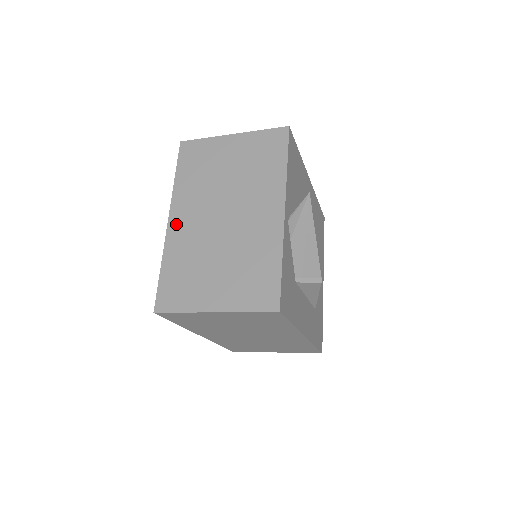
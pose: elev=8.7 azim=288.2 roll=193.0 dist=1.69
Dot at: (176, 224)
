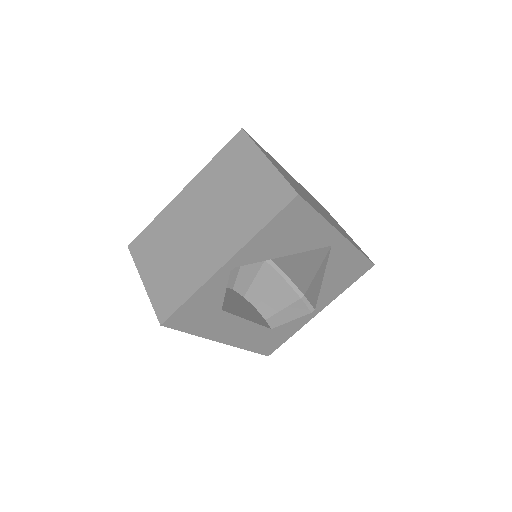
Dot at: (182, 198)
